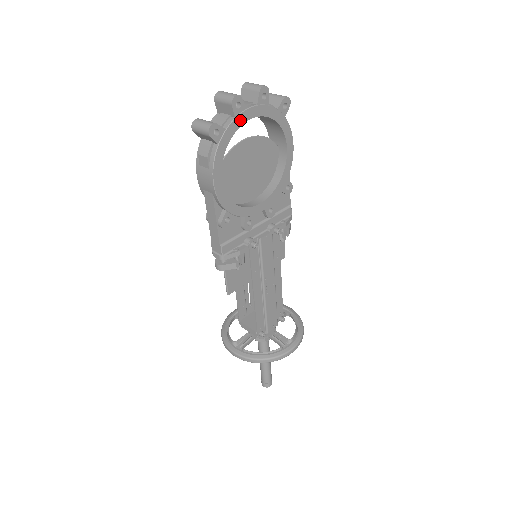
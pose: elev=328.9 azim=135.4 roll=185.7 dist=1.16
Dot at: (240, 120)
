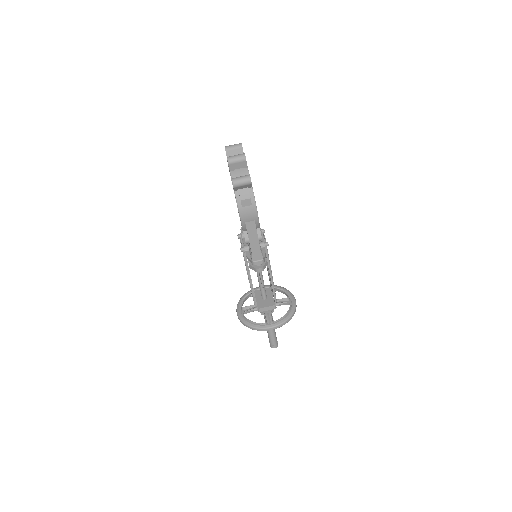
Dot at: occluded
